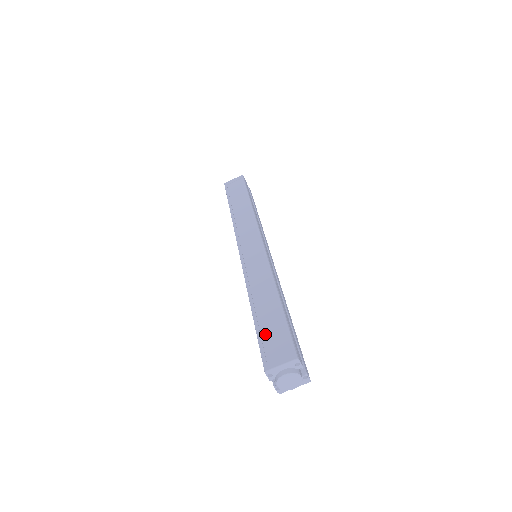
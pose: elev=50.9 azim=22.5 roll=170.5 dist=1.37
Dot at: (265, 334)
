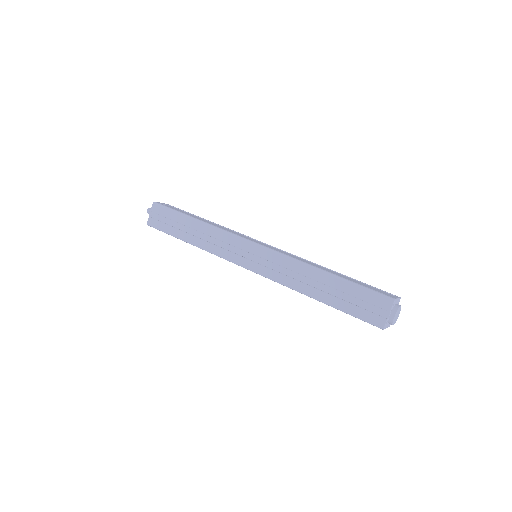
Dot at: (362, 285)
